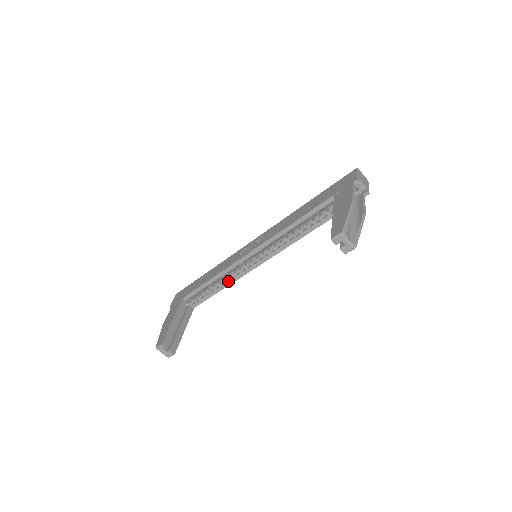
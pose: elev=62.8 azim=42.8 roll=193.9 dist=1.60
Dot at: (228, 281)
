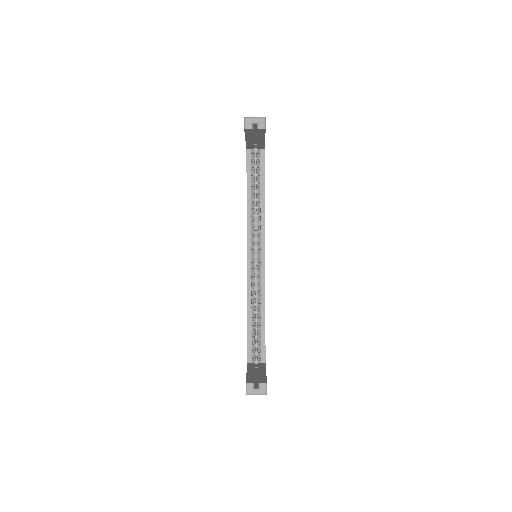
Dot at: (260, 301)
